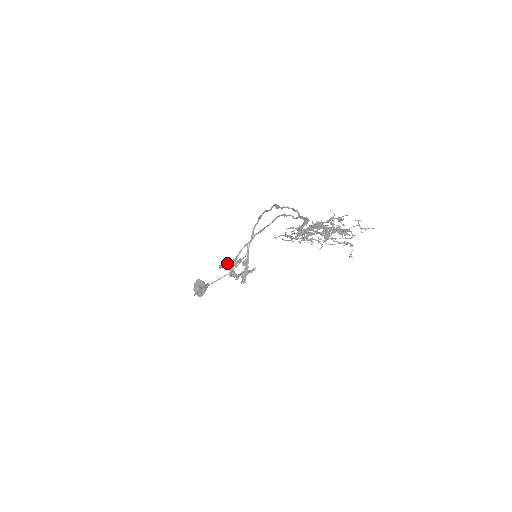
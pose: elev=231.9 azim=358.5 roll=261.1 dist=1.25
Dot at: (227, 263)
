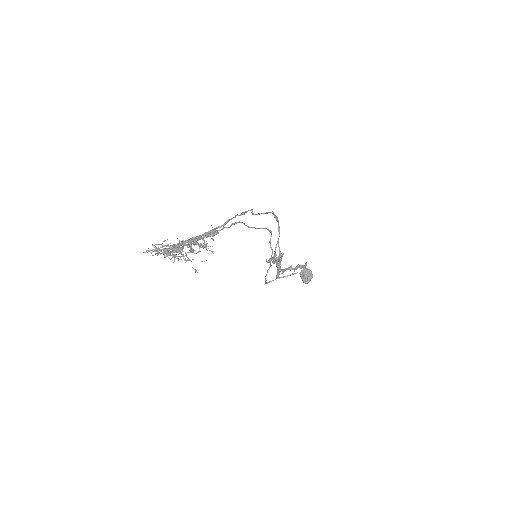
Dot at: (272, 258)
